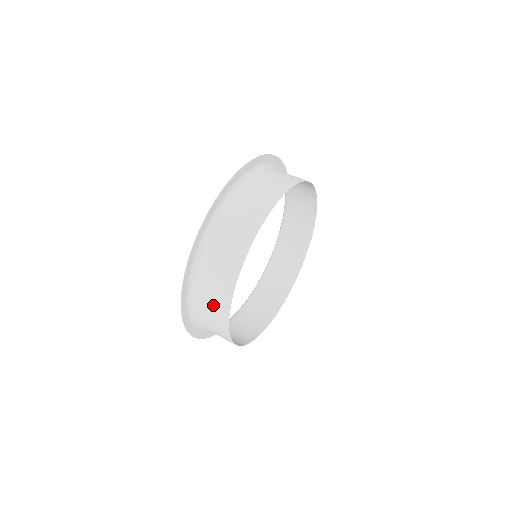
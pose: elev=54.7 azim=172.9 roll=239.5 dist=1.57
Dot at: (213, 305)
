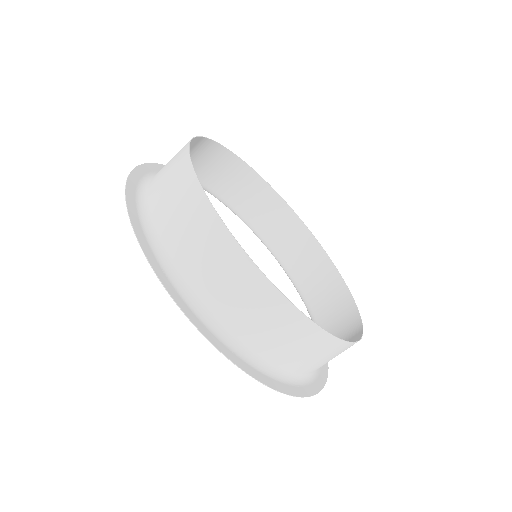
Dot at: (192, 230)
